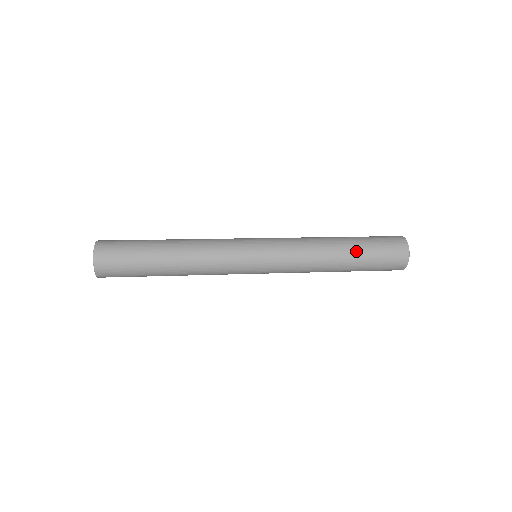
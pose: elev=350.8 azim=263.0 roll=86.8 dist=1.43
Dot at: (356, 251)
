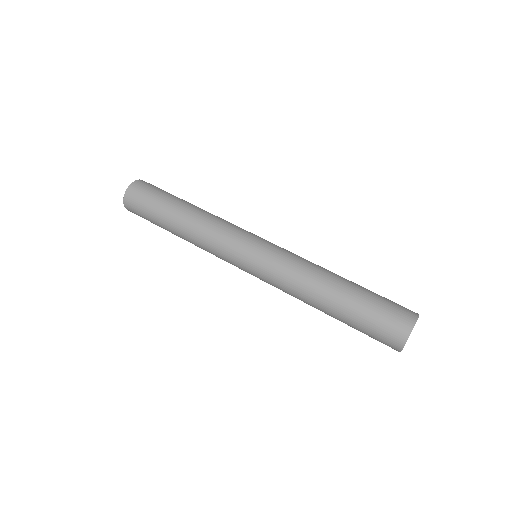
Dot at: (349, 298)
